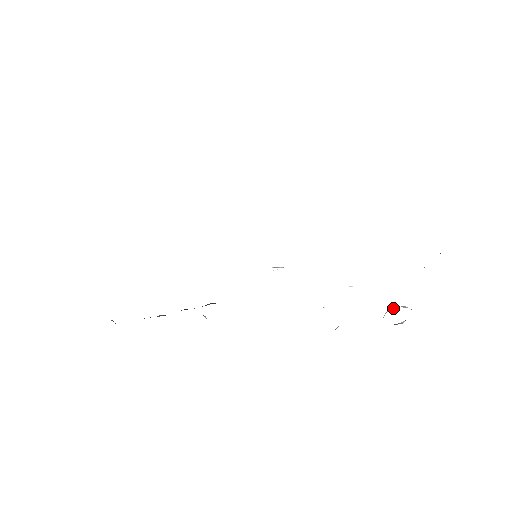
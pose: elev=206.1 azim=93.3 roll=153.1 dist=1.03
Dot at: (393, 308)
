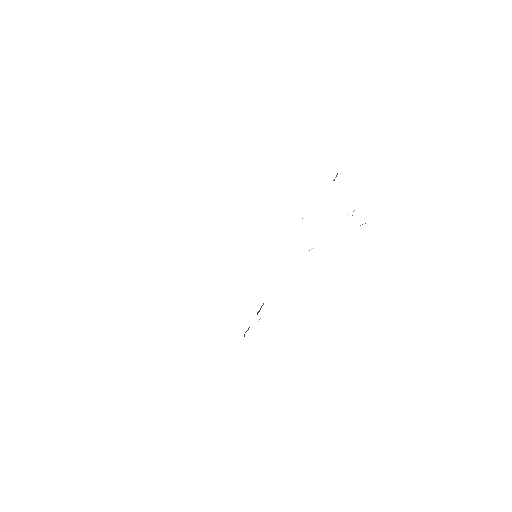
Dot at: occluded
